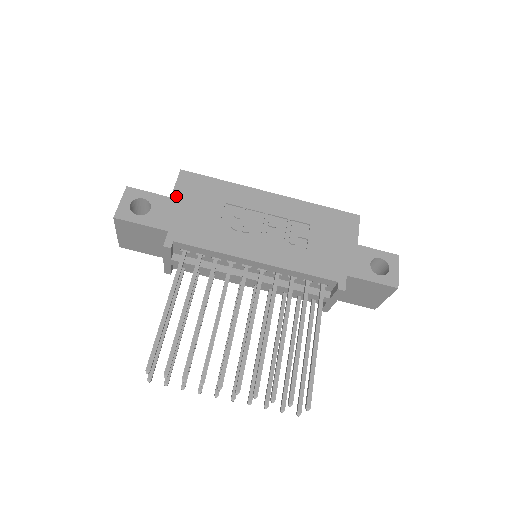
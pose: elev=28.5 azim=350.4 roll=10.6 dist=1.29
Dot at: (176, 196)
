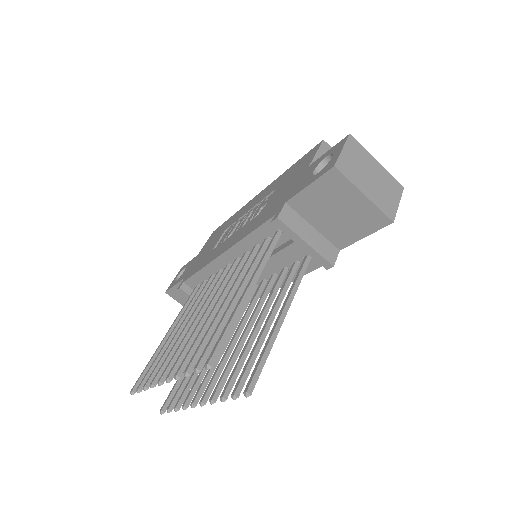
Dot at: (201, 251)
